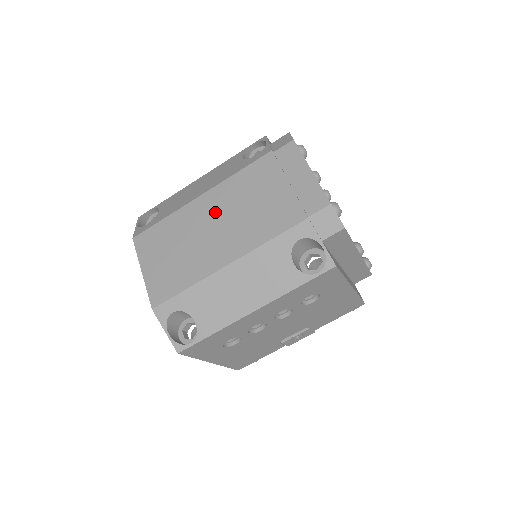
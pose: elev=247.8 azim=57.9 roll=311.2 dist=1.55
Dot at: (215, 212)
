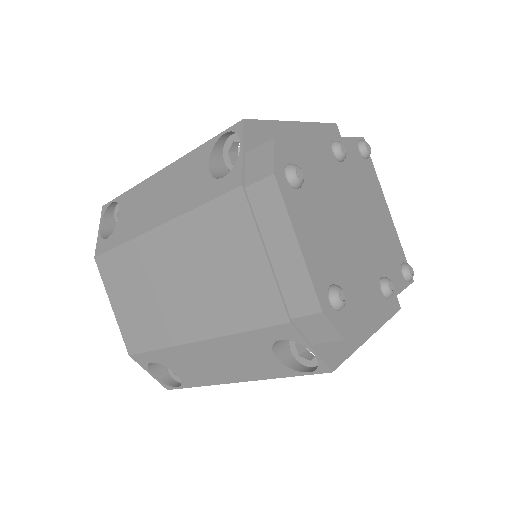
Dot at: (176, 261)
